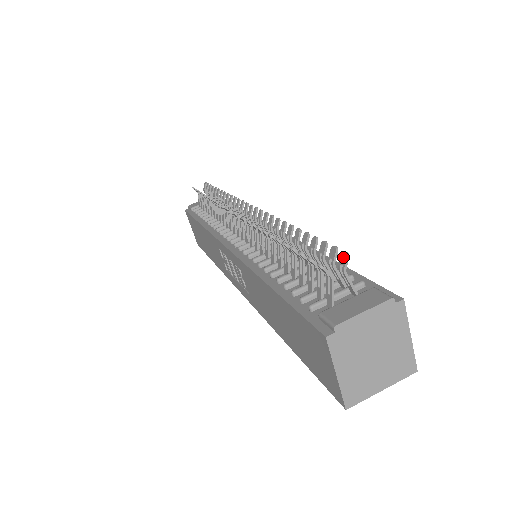
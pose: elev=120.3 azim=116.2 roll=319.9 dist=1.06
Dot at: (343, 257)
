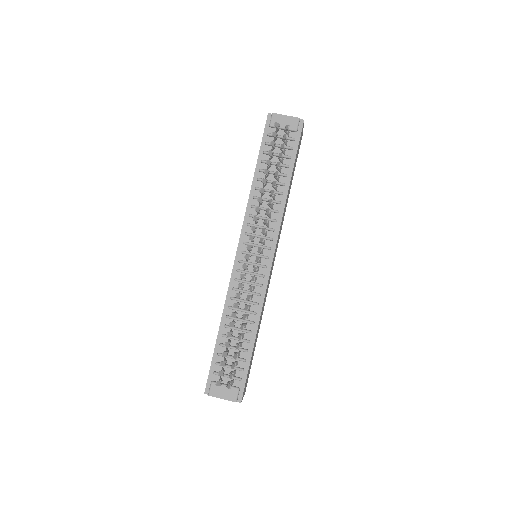
Dot at: (229, 386)
